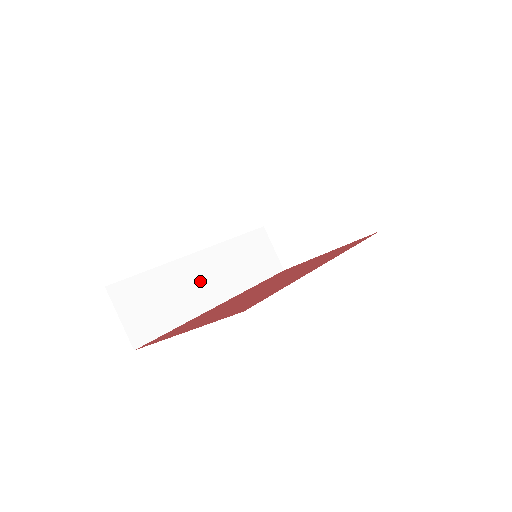
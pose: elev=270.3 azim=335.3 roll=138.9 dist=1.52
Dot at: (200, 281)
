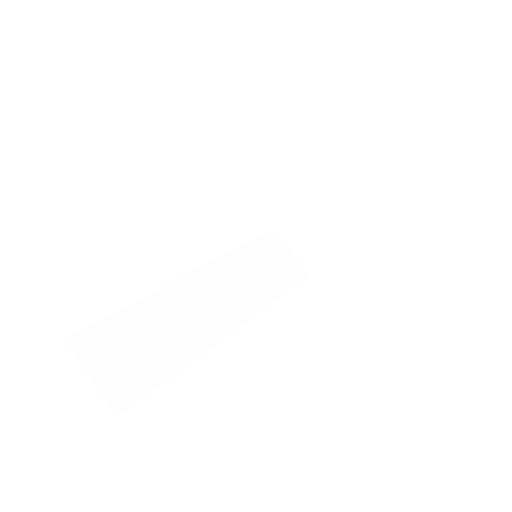
Dot at: (199, 308)
